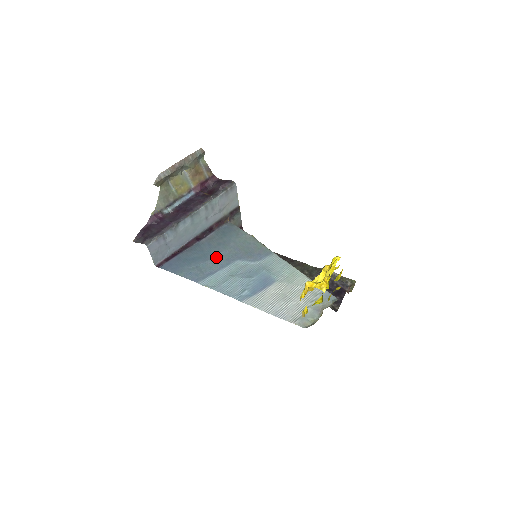
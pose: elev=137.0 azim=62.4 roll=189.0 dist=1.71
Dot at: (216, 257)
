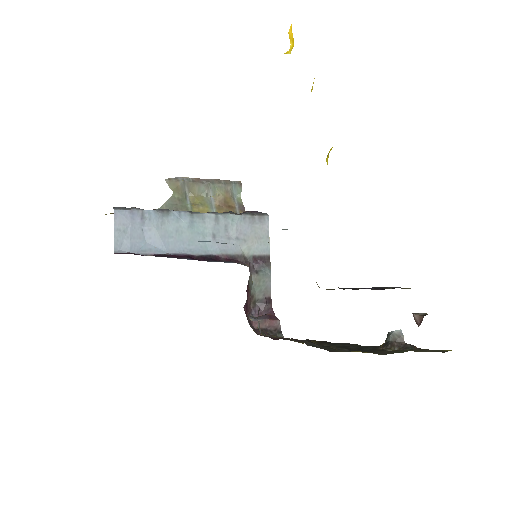
Dot at: occluded
